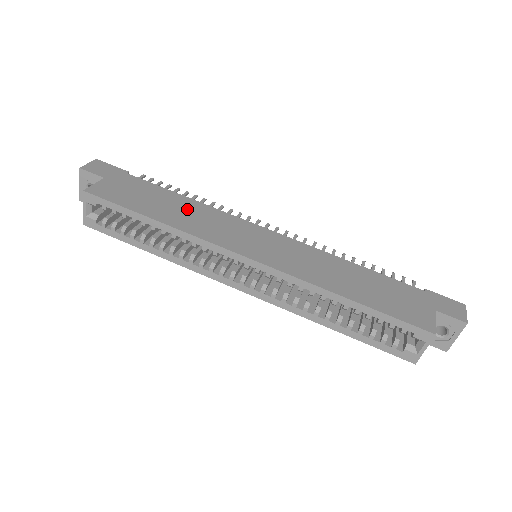
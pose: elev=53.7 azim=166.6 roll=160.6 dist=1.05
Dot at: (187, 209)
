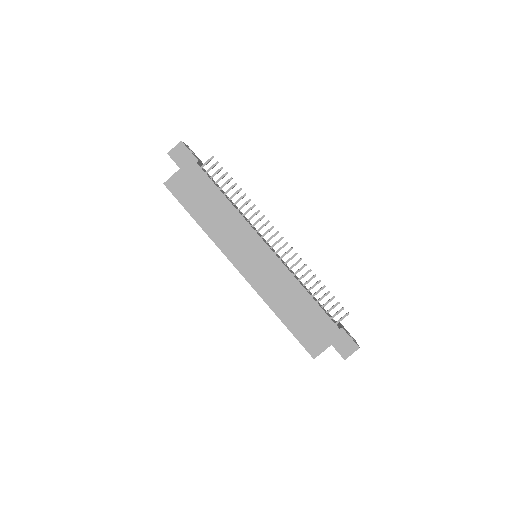
Dot at: (221, 214)
